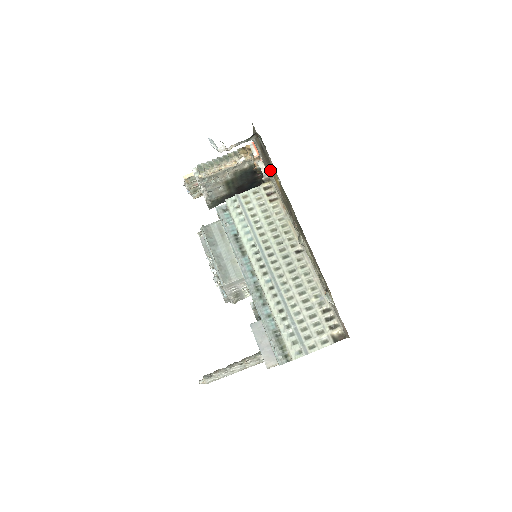
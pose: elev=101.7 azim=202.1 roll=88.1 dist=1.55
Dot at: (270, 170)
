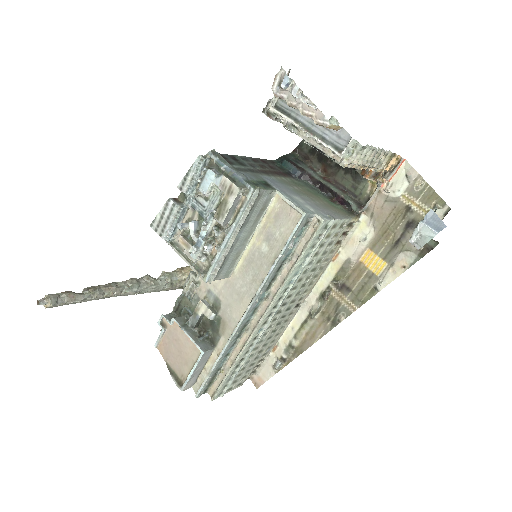
Dot at: (379, 232)
